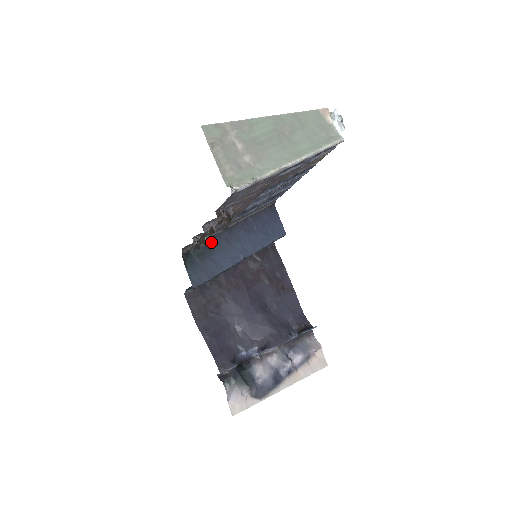
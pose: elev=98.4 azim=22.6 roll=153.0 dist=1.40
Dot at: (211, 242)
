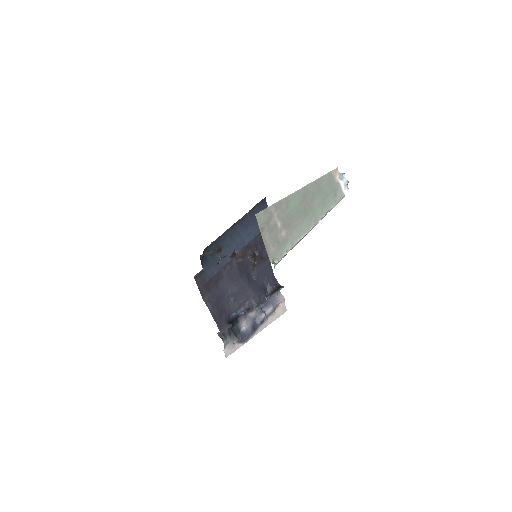
Dot at: (219, 241)
